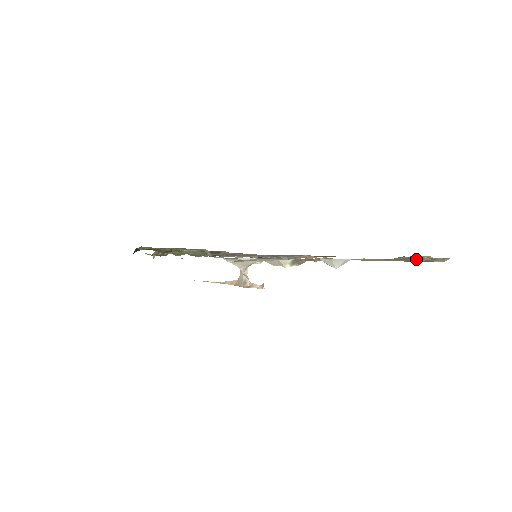
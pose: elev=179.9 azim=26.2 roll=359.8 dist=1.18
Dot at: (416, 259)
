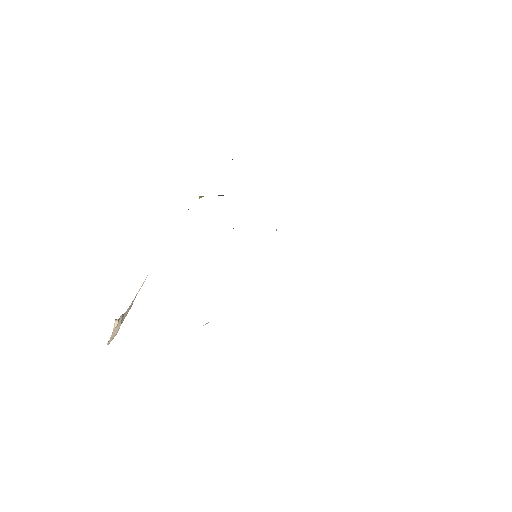
Dot at: occluded
